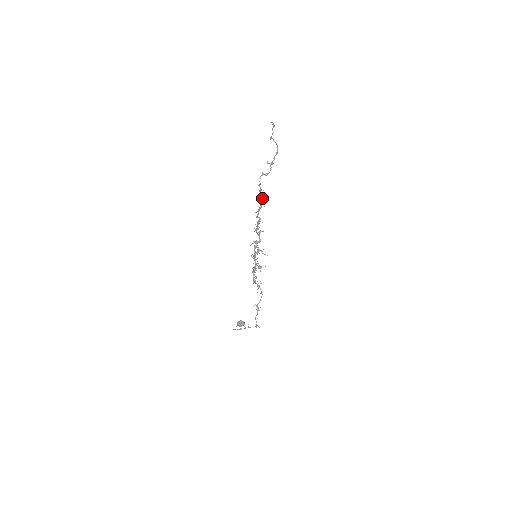
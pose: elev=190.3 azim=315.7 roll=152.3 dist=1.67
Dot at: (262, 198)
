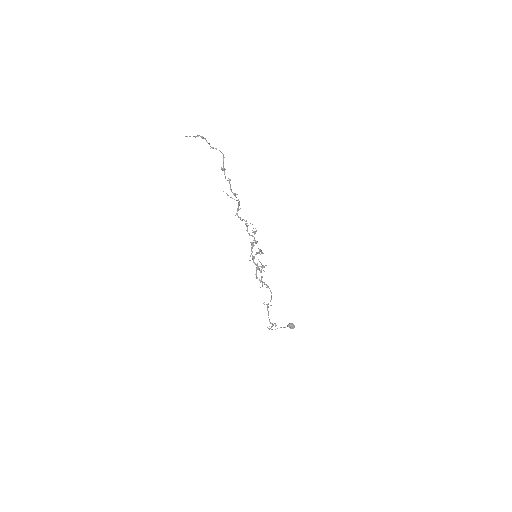
Dot at: occluded
